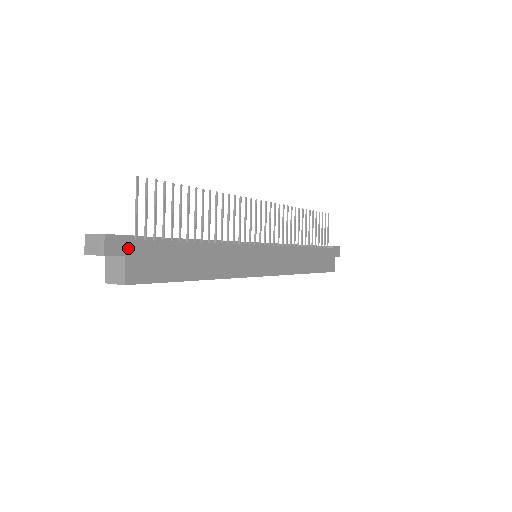
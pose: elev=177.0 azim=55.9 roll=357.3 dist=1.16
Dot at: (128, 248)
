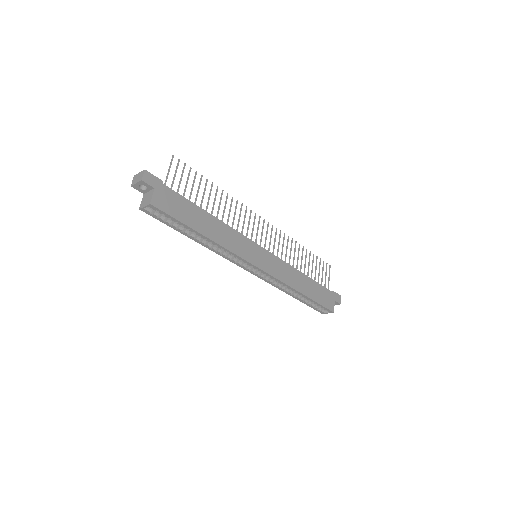
Dot at: (157, 185)
